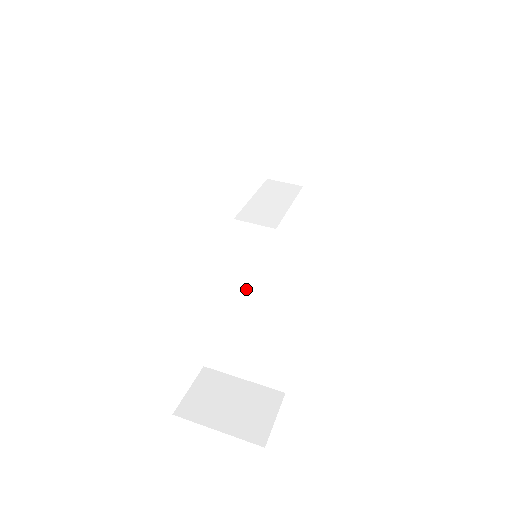
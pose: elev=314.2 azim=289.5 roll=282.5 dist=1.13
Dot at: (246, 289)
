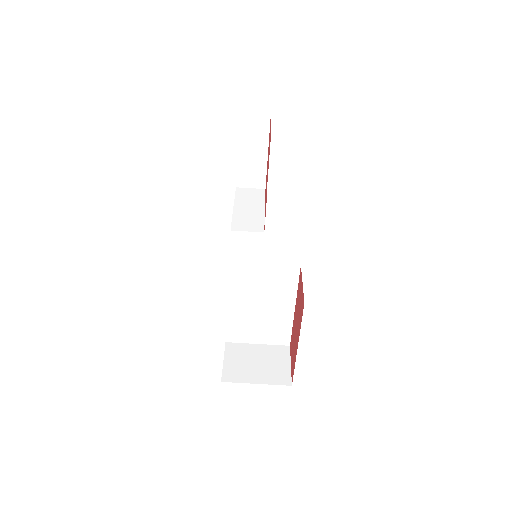
Dot at: (256, 282)
